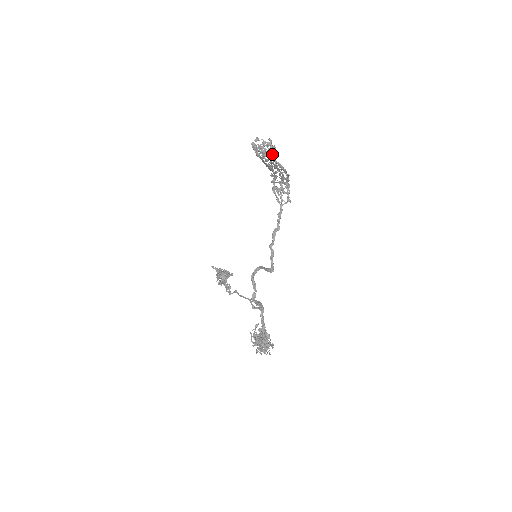
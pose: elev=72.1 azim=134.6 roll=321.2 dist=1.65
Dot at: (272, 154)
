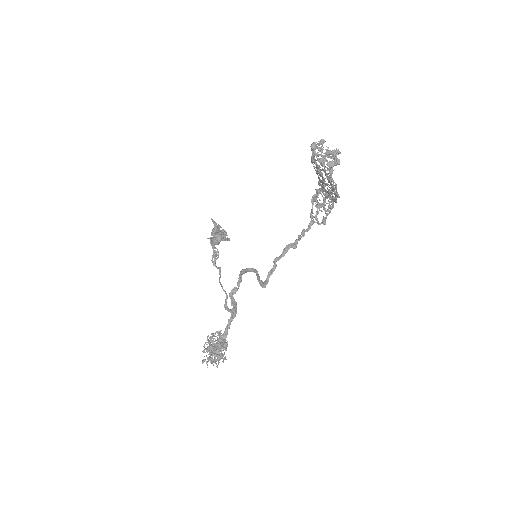
Dot at: (330, 171)
